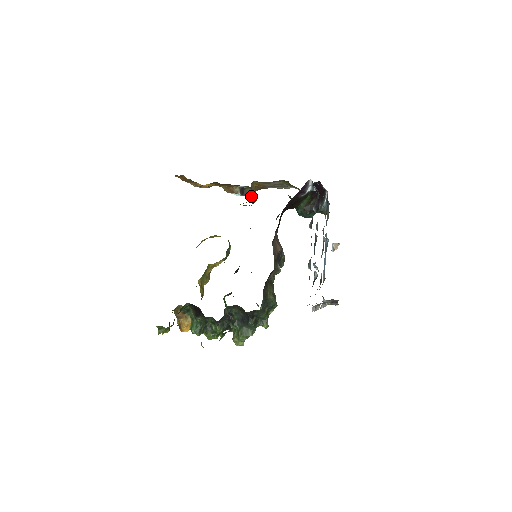
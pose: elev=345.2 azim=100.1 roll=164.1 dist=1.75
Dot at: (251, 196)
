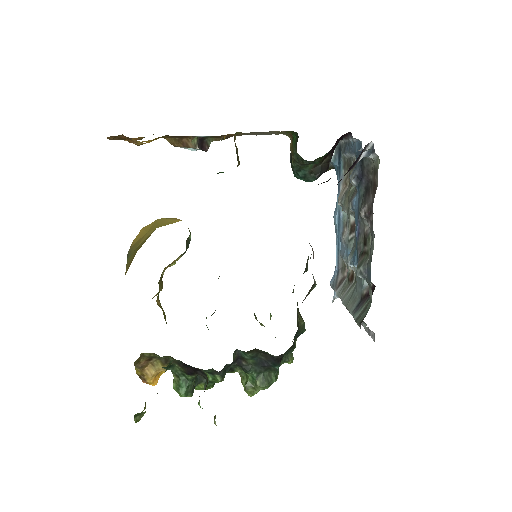
Dot at: (237, 159)
